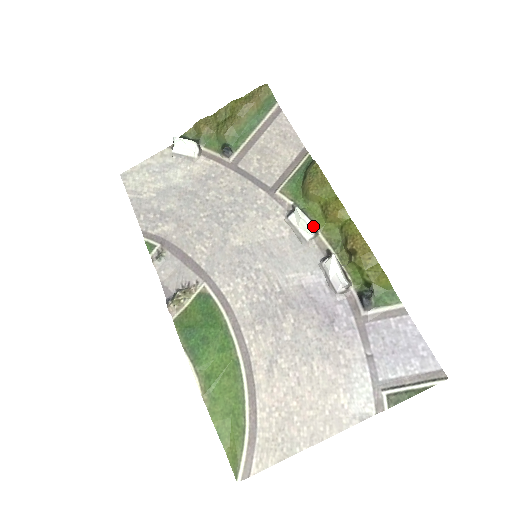
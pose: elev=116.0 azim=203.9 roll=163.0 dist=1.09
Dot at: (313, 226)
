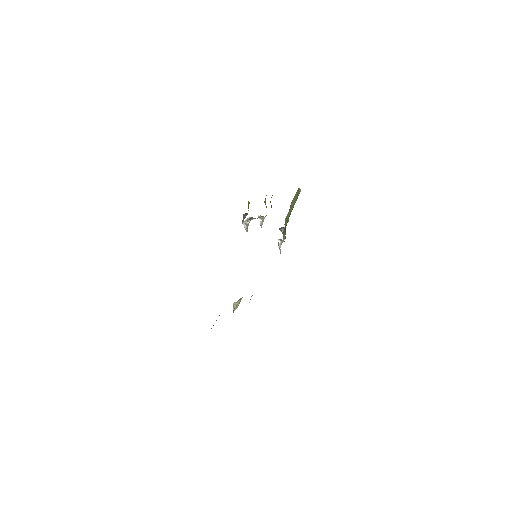
Dot at: (258, 216)
